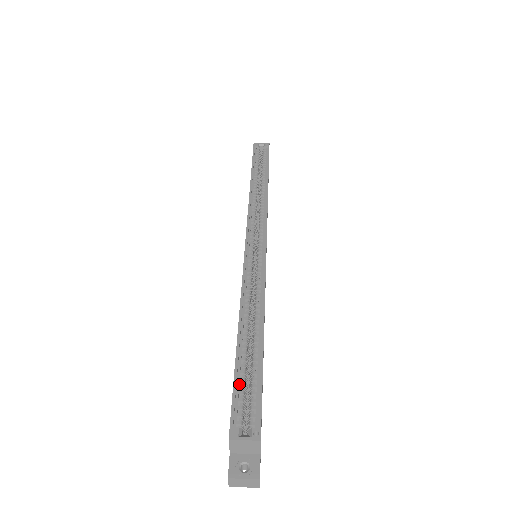
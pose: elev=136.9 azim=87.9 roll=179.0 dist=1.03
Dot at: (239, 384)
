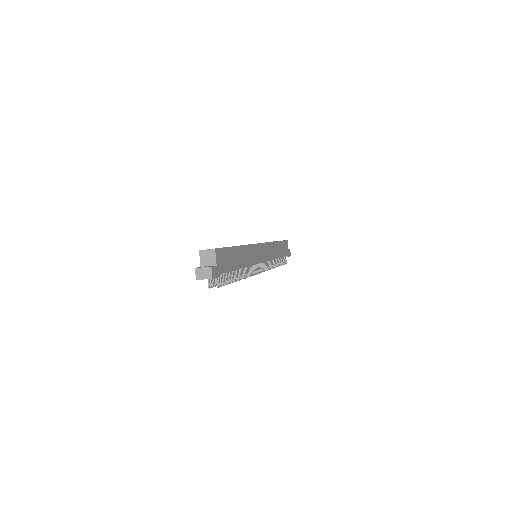
Dot at: occluded
